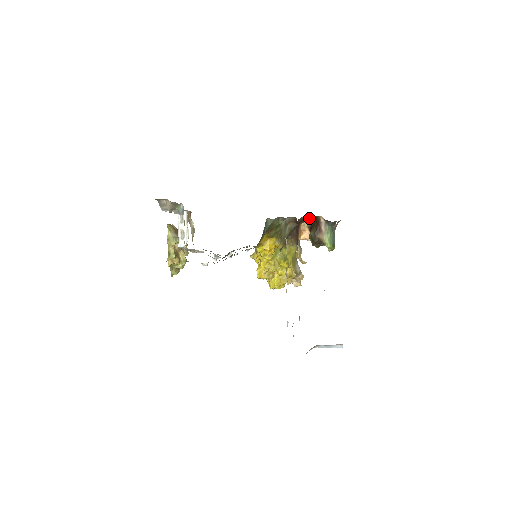
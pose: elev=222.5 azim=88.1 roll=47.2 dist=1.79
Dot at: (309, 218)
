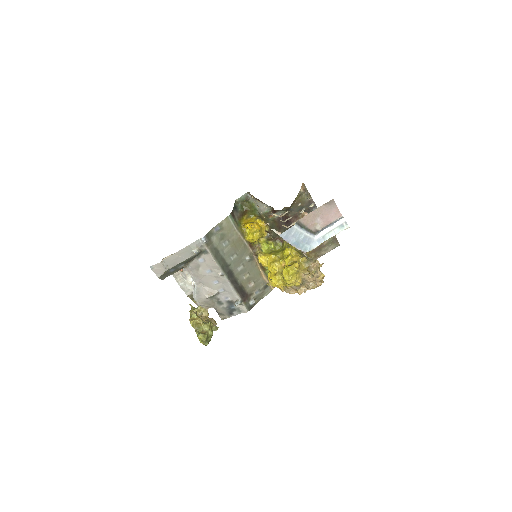
Dot at: occluded
